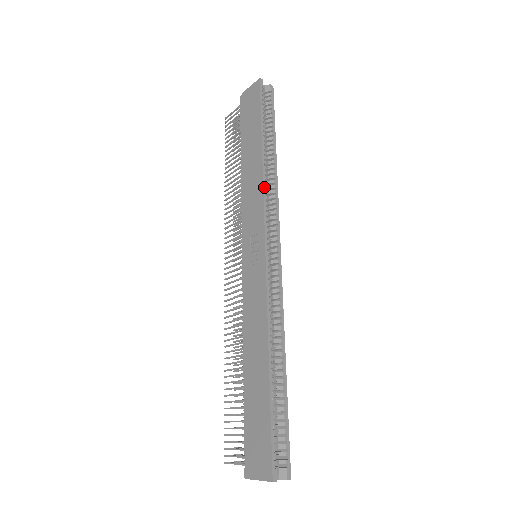
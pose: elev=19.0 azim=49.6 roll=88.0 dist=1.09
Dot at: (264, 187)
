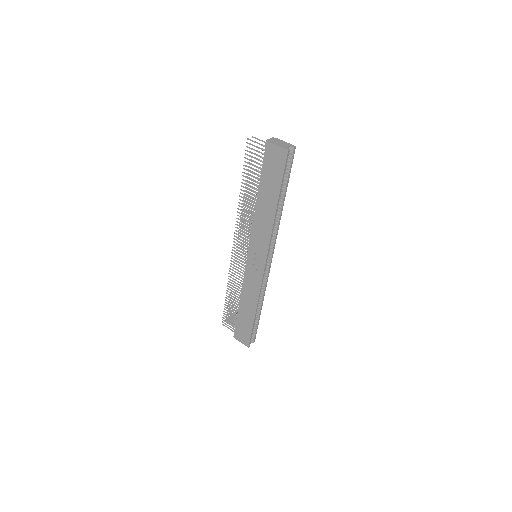
Dot at: occluded
